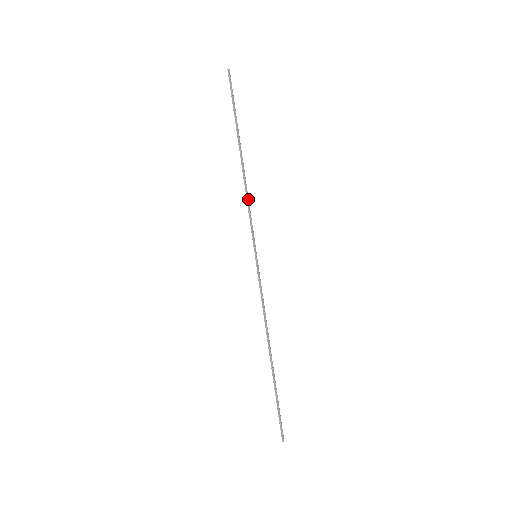
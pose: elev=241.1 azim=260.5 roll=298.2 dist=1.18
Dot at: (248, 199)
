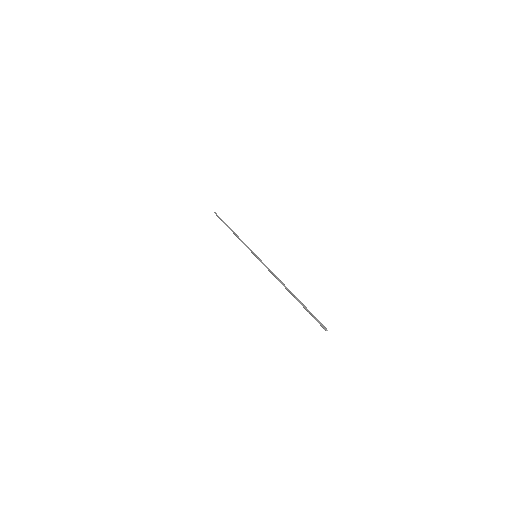
Dot at: (241, 240)
